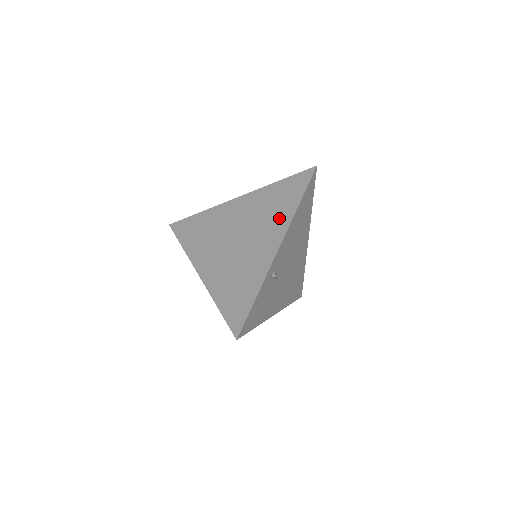
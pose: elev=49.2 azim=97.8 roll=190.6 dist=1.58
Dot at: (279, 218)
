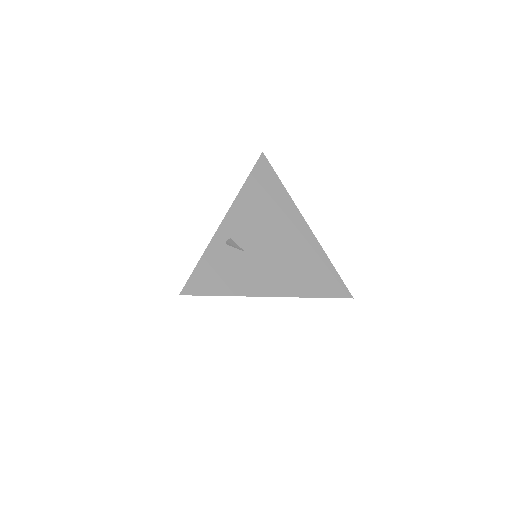
Dot at: occluded
